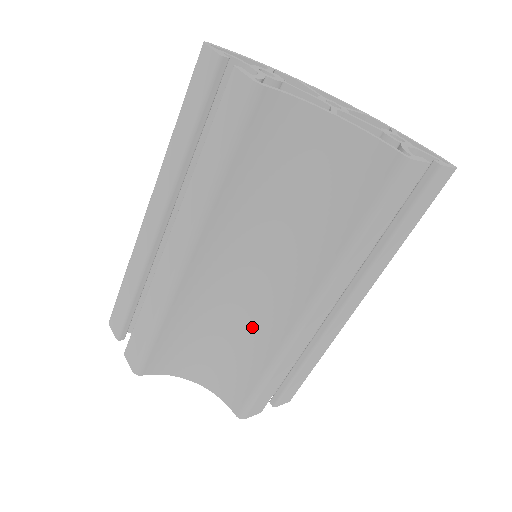
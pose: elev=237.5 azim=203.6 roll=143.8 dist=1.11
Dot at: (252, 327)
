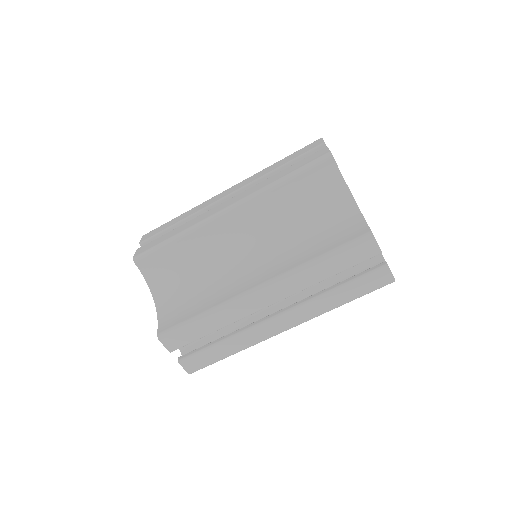
Dot at: (220, 283)
